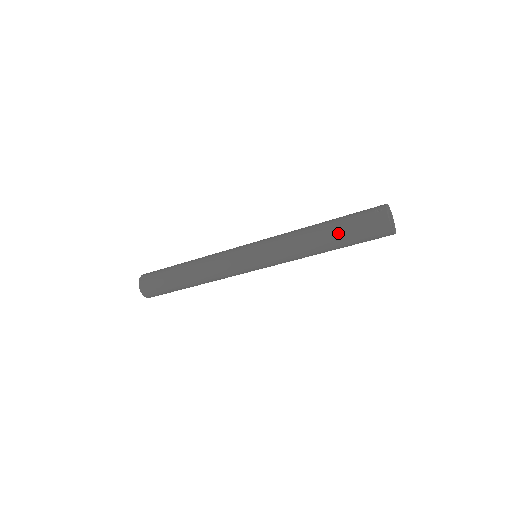
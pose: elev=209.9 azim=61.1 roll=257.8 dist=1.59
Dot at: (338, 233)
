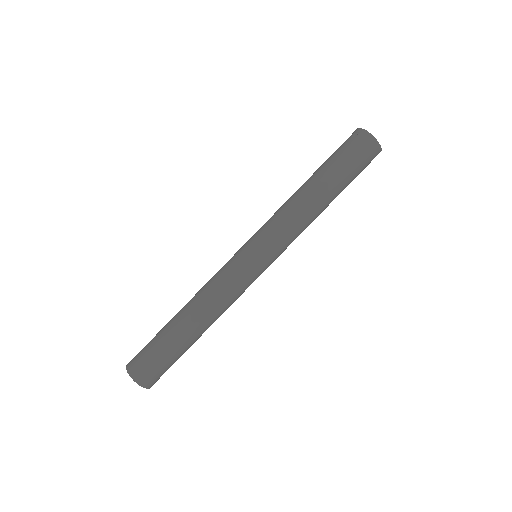
Dot at: (332, 175)
